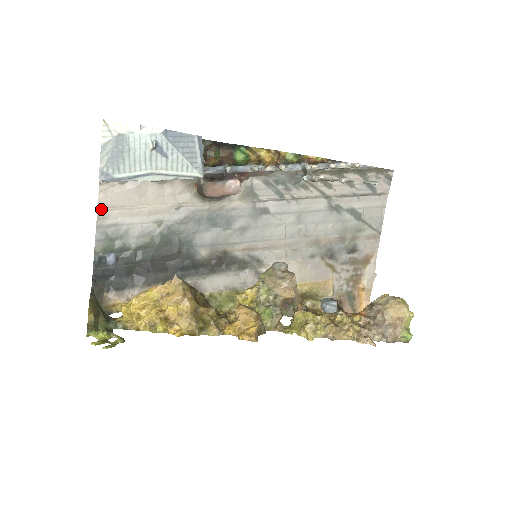
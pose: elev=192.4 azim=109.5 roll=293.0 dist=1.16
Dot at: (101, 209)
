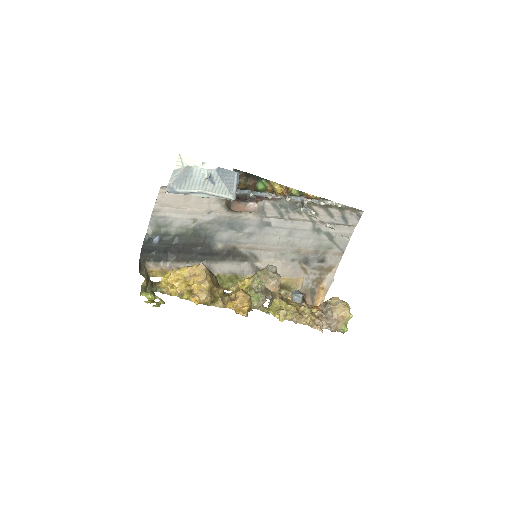
Dot at: (157, 205)
